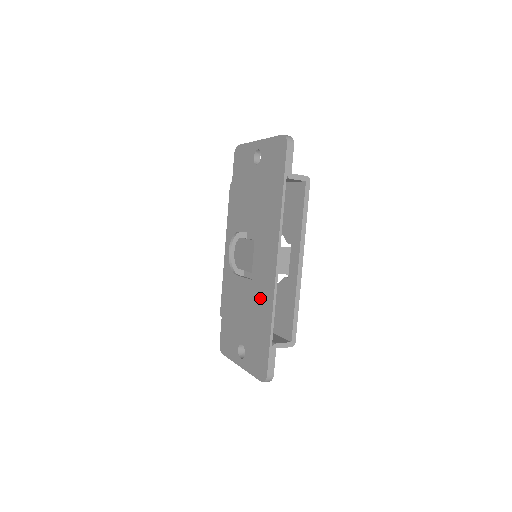
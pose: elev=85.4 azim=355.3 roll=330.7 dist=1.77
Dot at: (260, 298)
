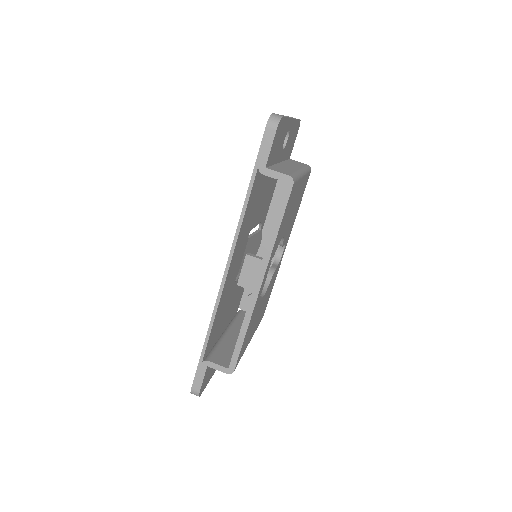
Dot at: occluded
